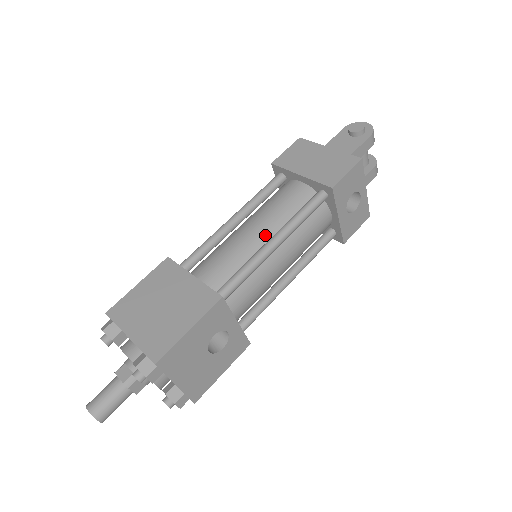
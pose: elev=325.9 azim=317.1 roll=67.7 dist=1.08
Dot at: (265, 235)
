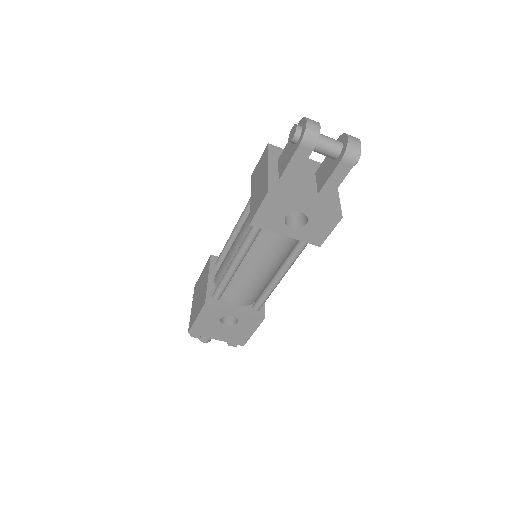
Dot at: occluded
